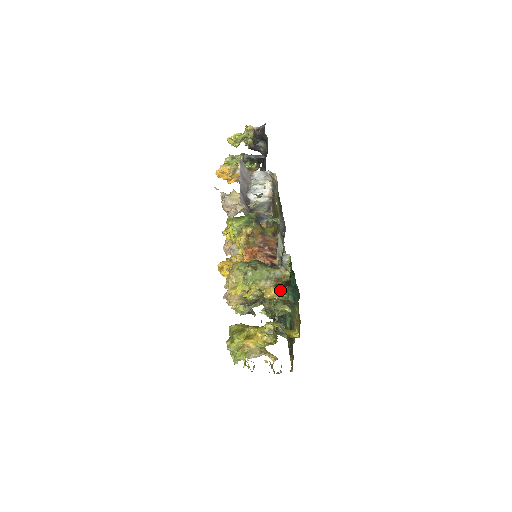
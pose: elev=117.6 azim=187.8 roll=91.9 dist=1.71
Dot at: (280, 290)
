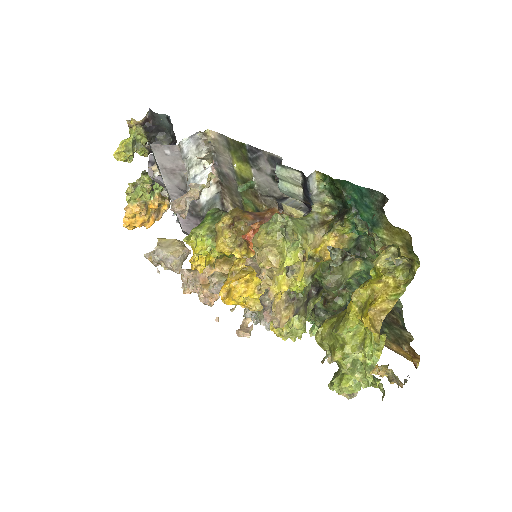
Dot at: (338, 232)
